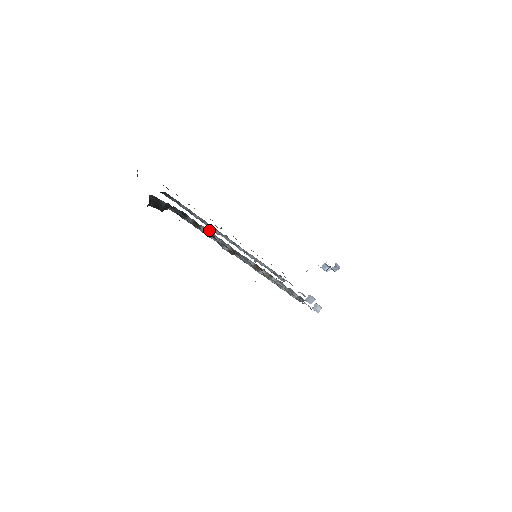
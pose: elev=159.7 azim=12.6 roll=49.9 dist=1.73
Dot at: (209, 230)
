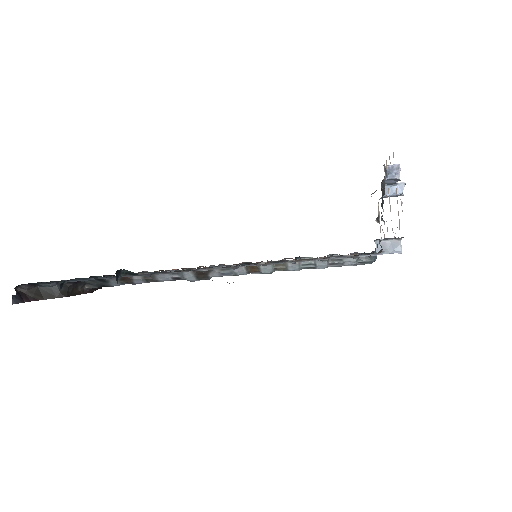
Dot at: occluded
